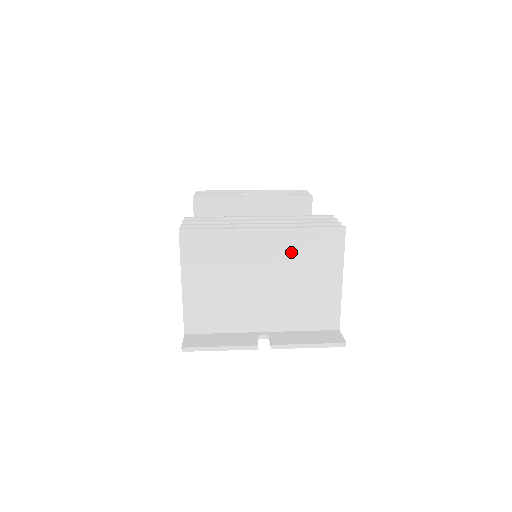
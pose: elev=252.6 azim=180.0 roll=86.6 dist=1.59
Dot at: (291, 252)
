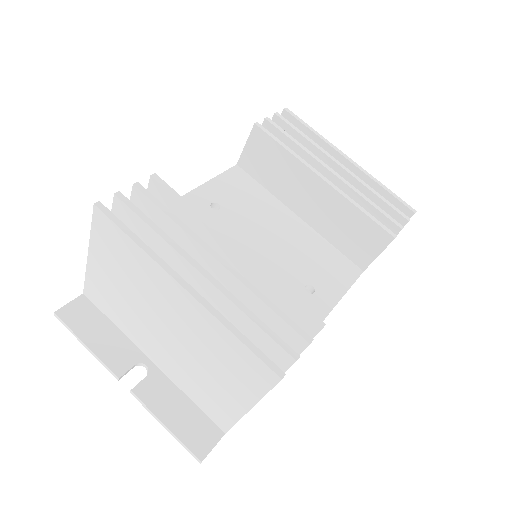
Dot at: (205, 336)
